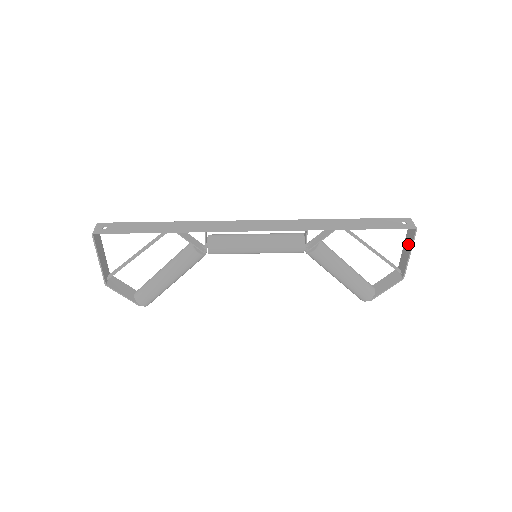
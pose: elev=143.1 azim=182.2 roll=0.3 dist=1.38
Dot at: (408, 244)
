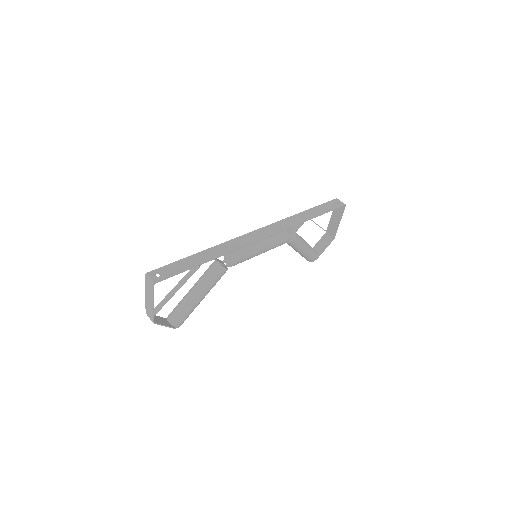
Dot at: (337, 216)
